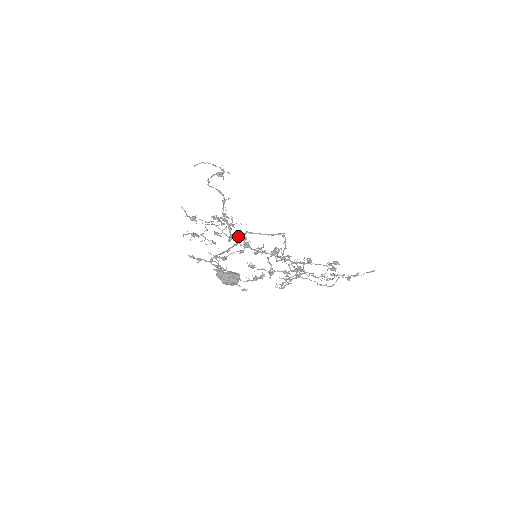
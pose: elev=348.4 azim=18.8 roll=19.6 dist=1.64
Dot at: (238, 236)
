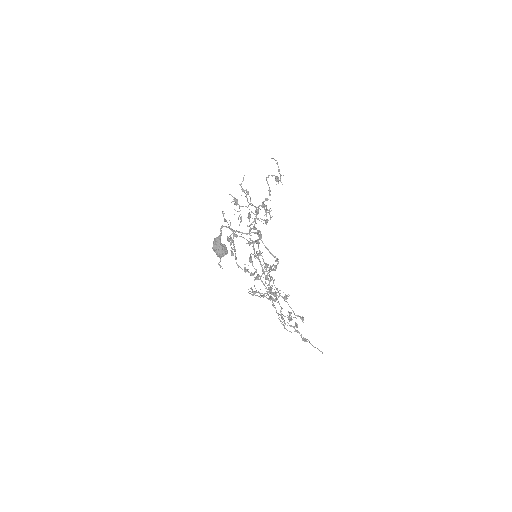
Dot at: (259, 232)
